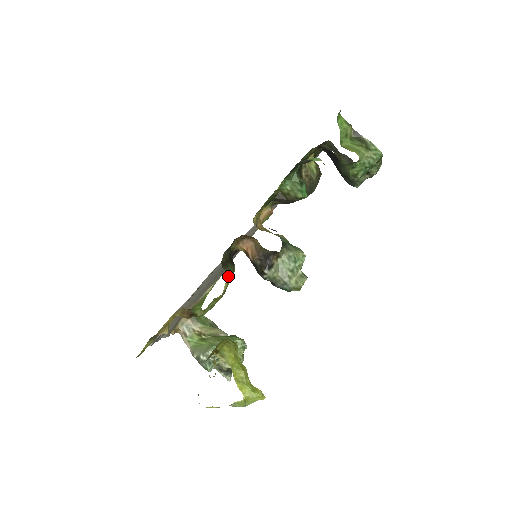
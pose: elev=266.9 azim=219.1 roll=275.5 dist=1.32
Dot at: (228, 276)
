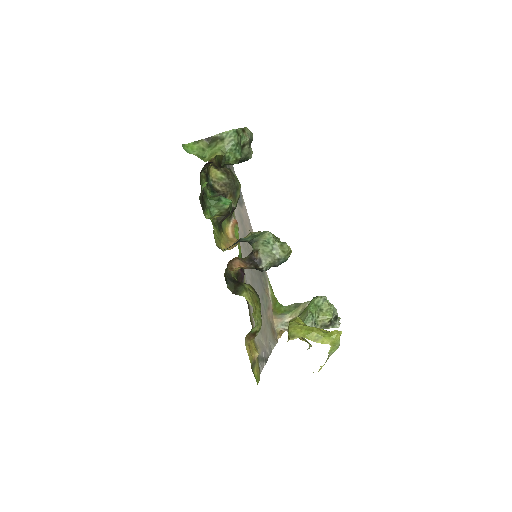
Dot at: (244, 295)
